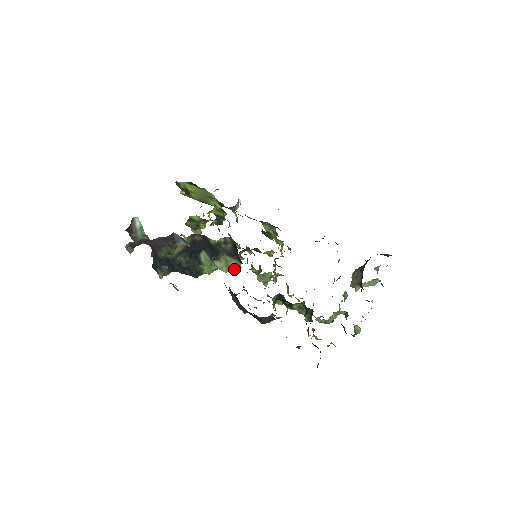
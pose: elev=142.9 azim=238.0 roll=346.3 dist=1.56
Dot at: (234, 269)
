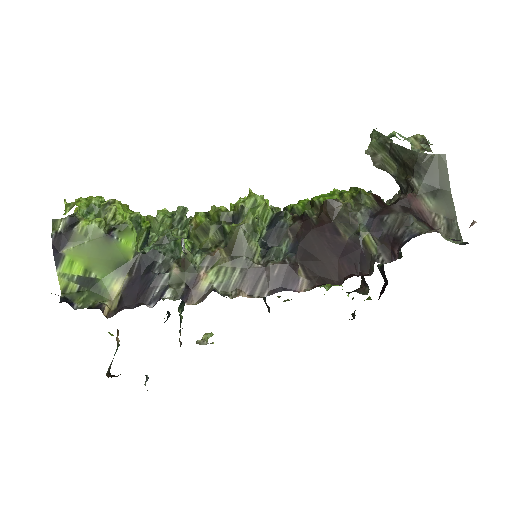
Dot at: occluded
